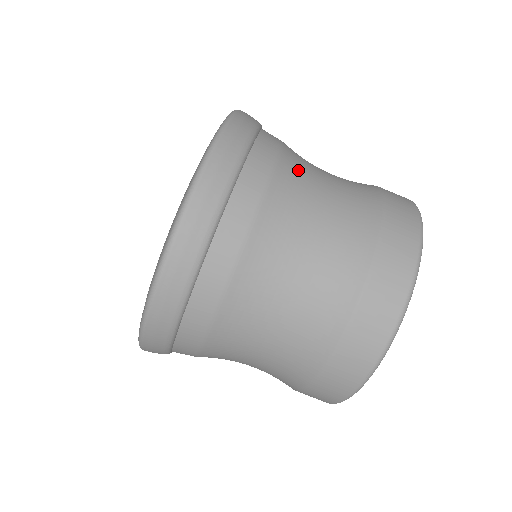
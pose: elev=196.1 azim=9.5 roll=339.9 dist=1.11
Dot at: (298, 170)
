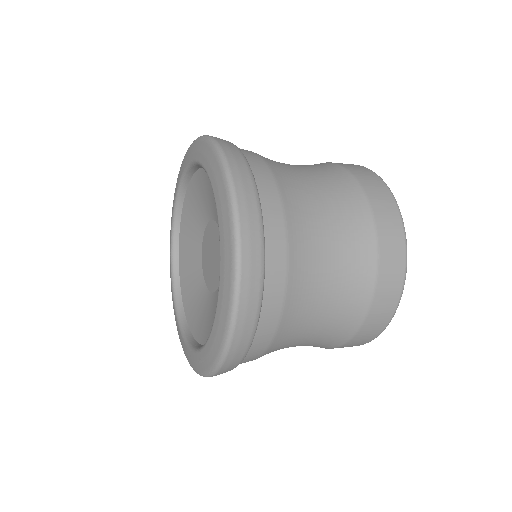
Dot at: (304, 267)
